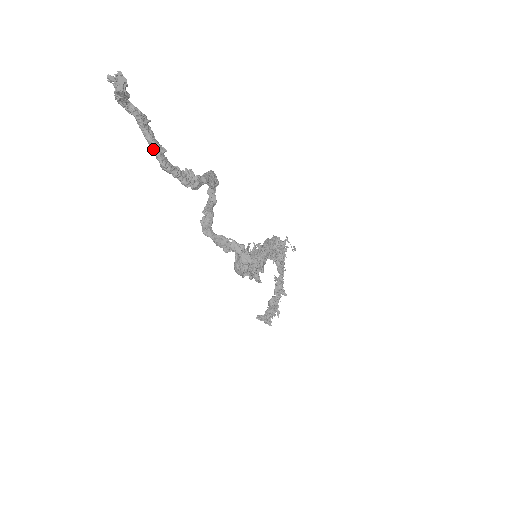
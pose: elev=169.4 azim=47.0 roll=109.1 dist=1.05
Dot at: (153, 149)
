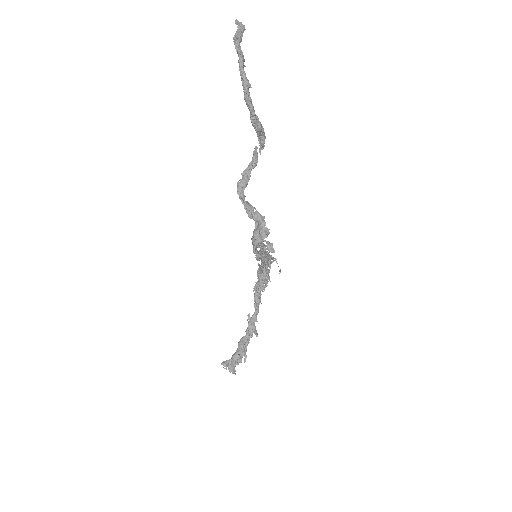
Dot at: (245, 82)
